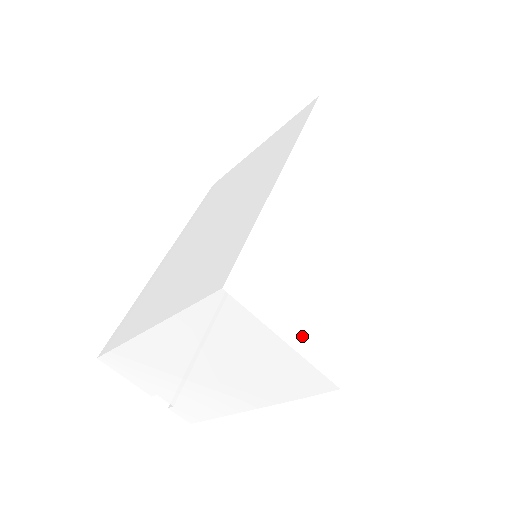
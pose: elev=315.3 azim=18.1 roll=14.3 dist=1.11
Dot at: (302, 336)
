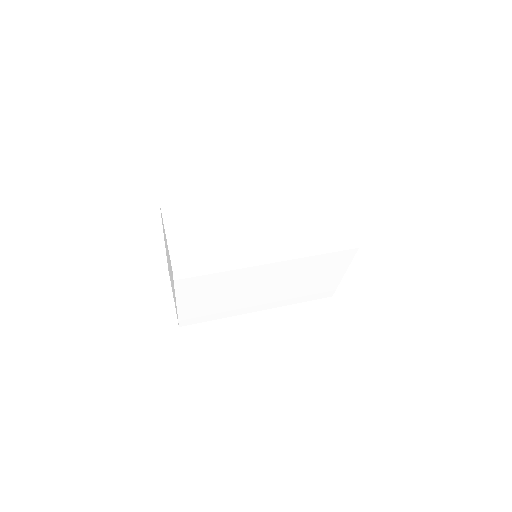
Dot at: (177, 240)
